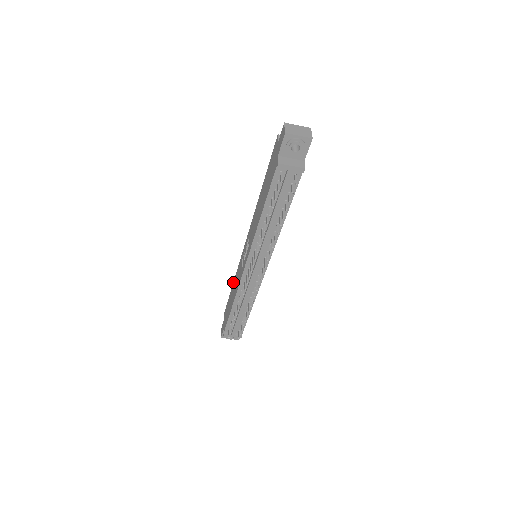
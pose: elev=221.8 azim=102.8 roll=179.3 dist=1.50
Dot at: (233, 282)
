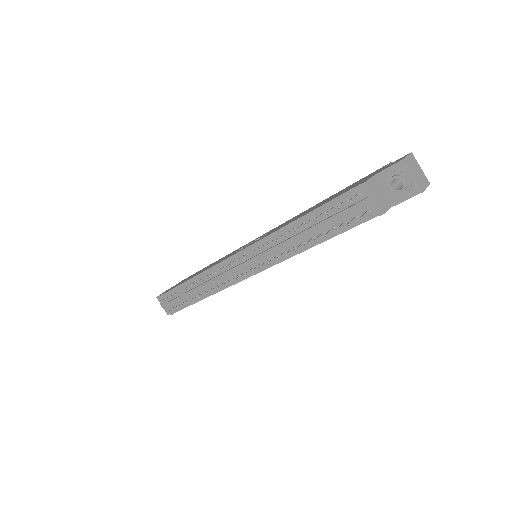
Dot at: occluded
